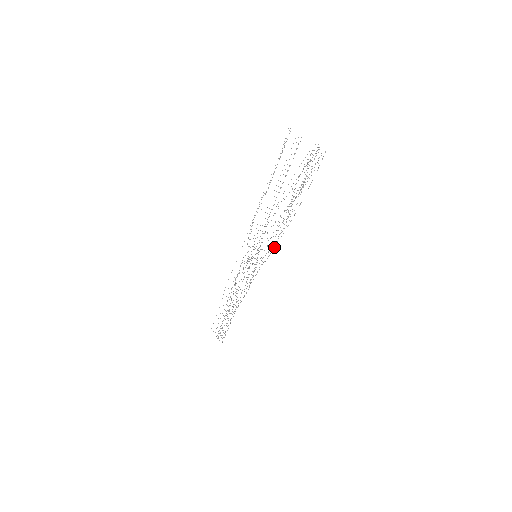
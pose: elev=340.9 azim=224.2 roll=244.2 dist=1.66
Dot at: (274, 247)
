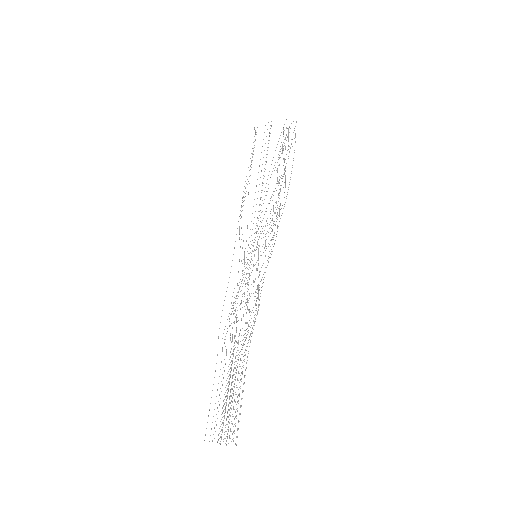
Dot at: (276, 234)
